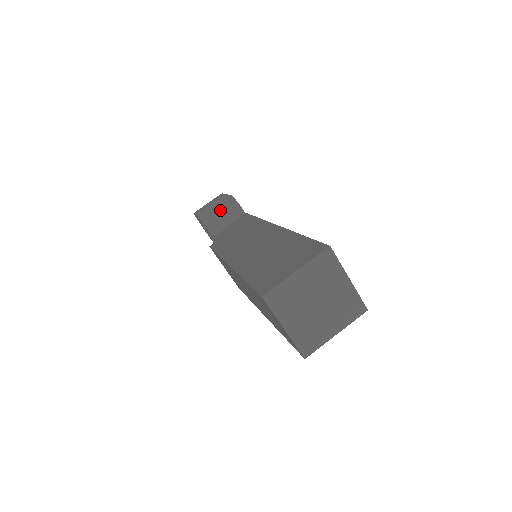
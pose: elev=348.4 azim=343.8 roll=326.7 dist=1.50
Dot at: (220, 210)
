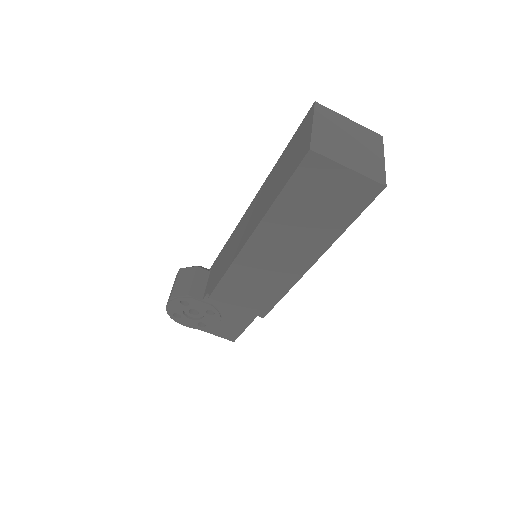
Dot at: (188, 278)
